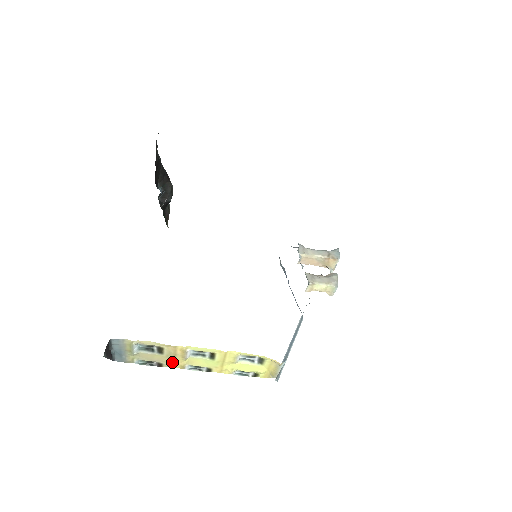
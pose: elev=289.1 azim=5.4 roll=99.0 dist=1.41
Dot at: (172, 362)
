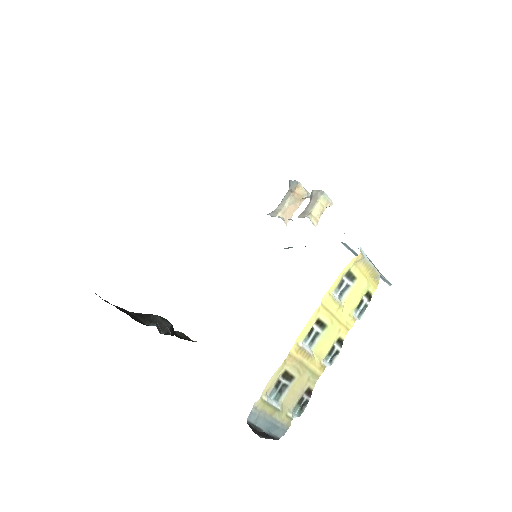
Dot at: (310, 374)
